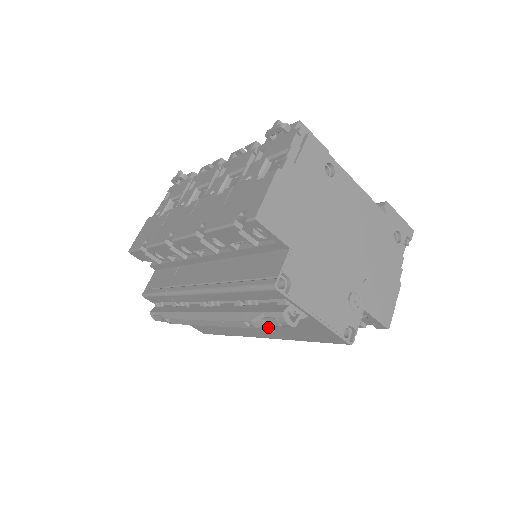
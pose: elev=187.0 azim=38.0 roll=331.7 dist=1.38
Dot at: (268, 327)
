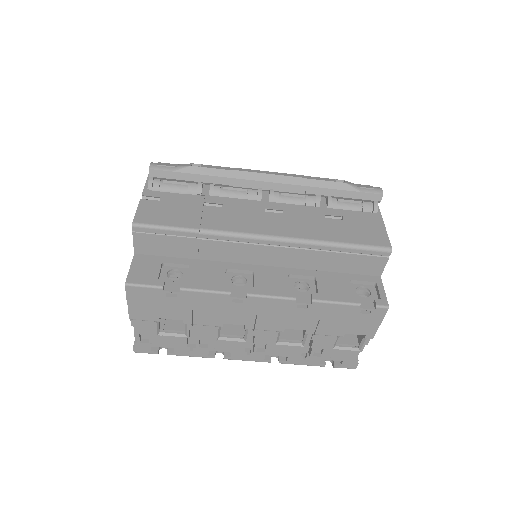
Dot at: (305, 221)
